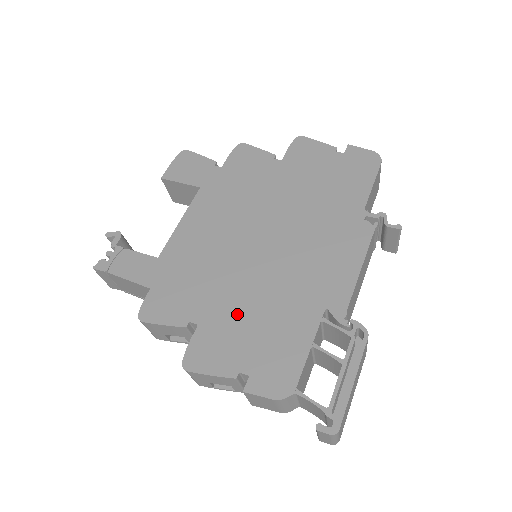
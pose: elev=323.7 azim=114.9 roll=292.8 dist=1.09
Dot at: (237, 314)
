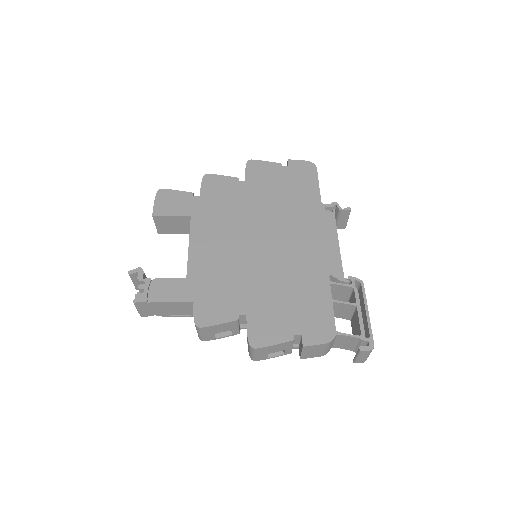
Dot at: (271, 298)
